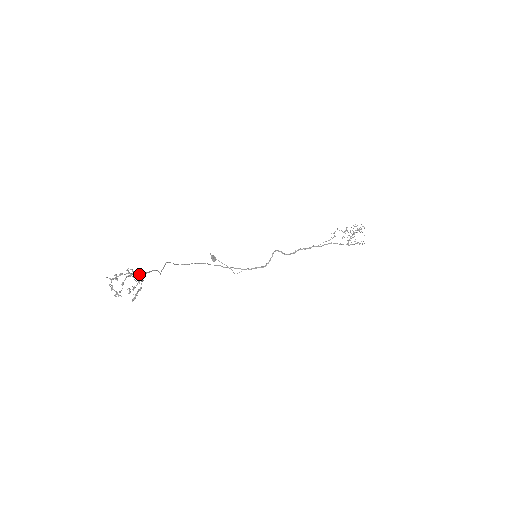
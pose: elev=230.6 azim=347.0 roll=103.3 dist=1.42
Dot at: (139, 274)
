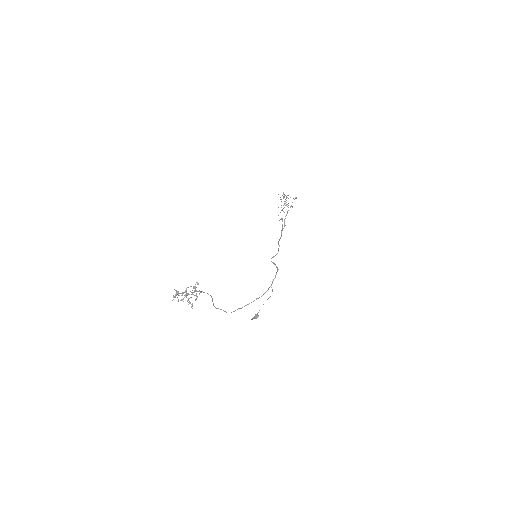
Dot at: (192, 293)
